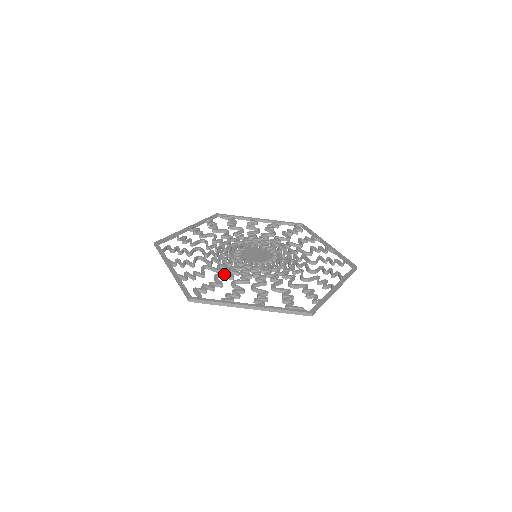
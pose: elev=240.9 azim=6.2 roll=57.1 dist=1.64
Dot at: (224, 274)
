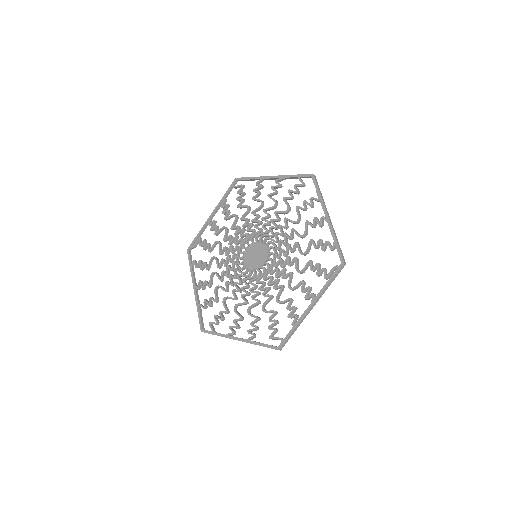
Dot at: (265, 302)
